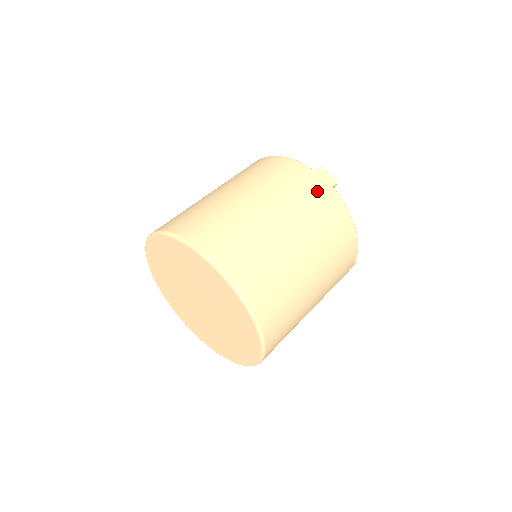
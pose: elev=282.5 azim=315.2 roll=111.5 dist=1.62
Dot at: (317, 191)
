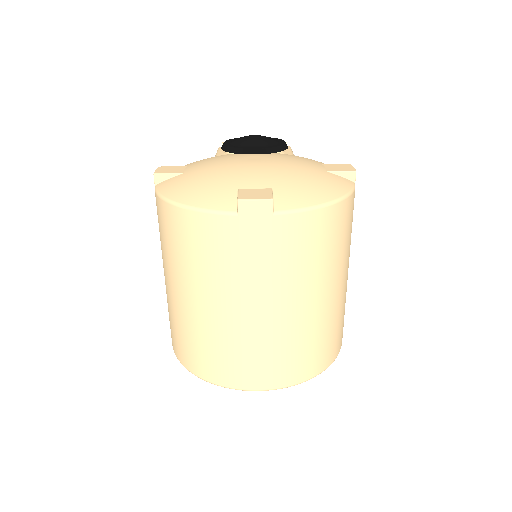
Dot at: (263, 240)
